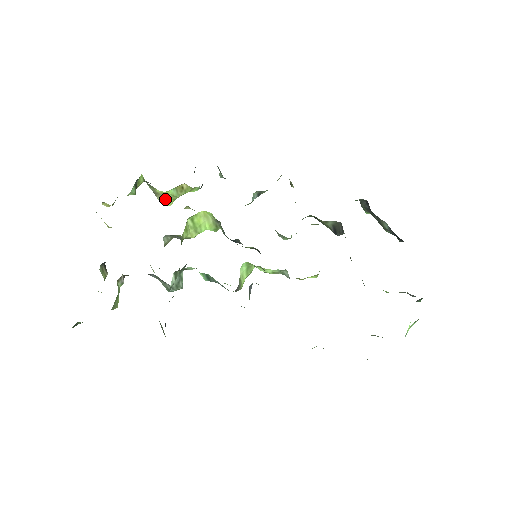
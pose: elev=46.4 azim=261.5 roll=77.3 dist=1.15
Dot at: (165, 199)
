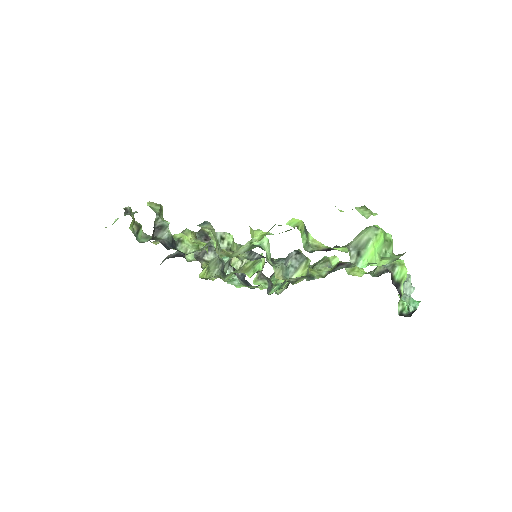
Dot at: occluded
